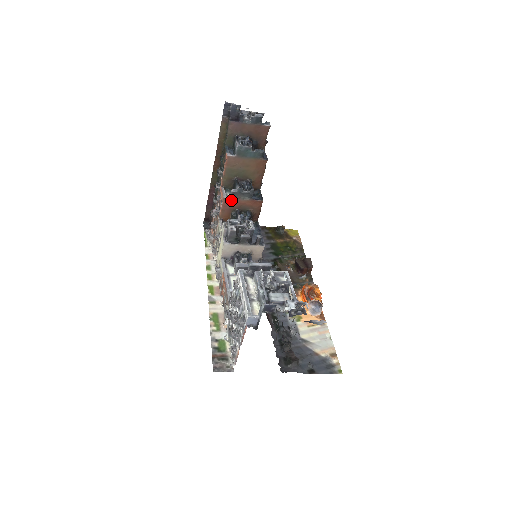
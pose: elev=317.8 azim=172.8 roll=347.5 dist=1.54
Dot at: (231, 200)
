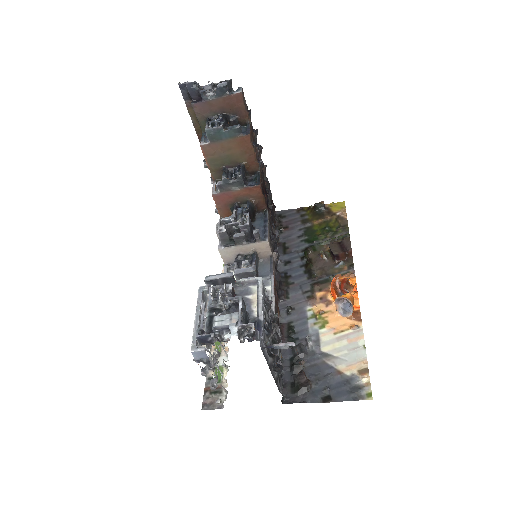
Dot at: (222, 195)
